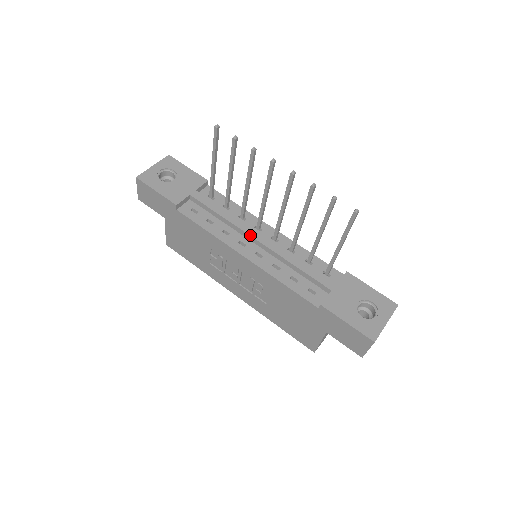
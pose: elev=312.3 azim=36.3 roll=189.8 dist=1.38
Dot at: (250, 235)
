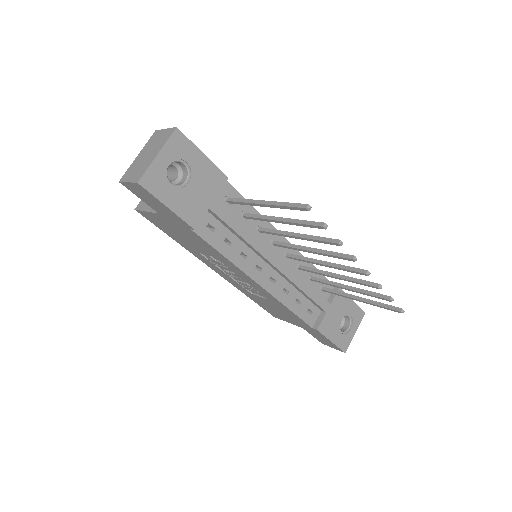
Dot at: (270, 262)
